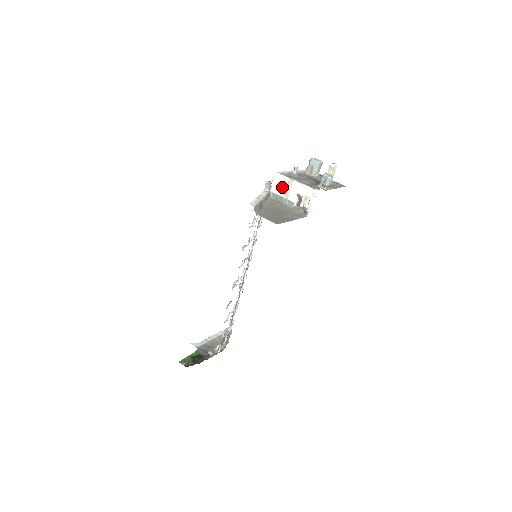
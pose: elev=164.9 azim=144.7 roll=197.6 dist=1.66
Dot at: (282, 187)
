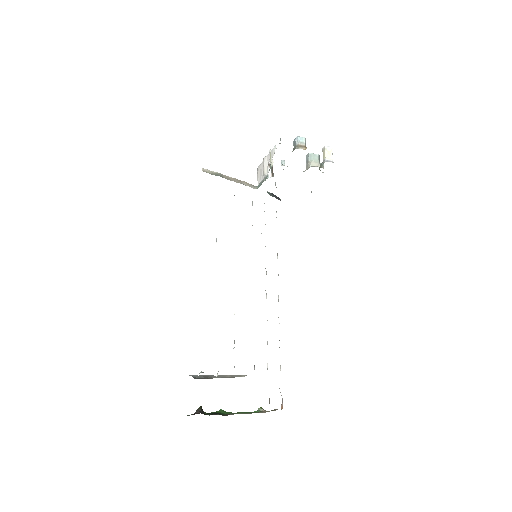
Dot at: (261, 173)
